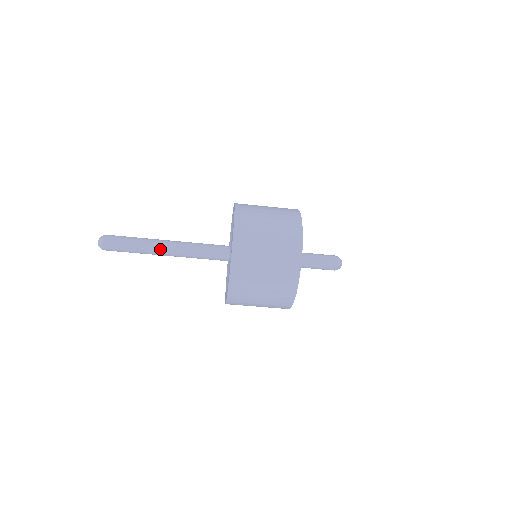
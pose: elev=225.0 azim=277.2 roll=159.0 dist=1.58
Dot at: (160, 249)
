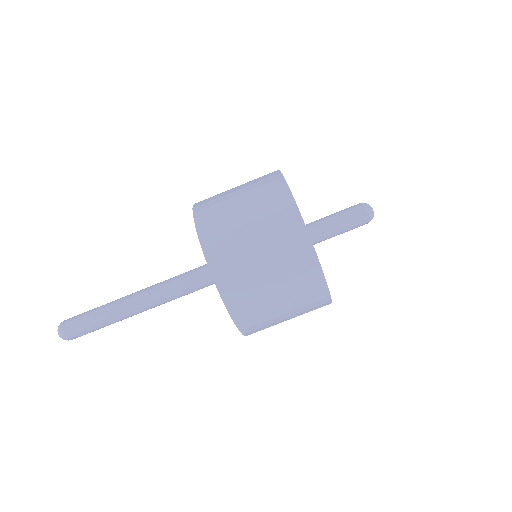
Dot at: (130, 299)
